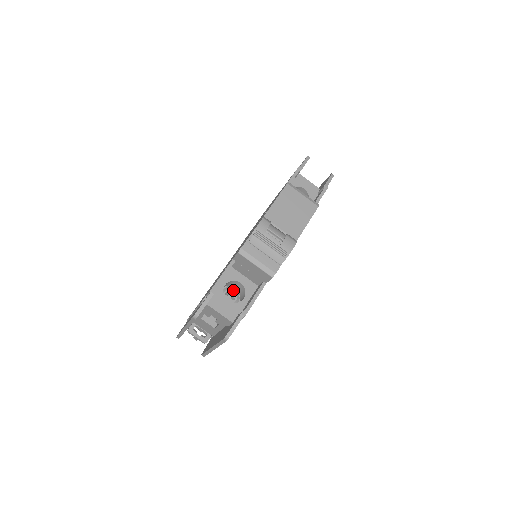
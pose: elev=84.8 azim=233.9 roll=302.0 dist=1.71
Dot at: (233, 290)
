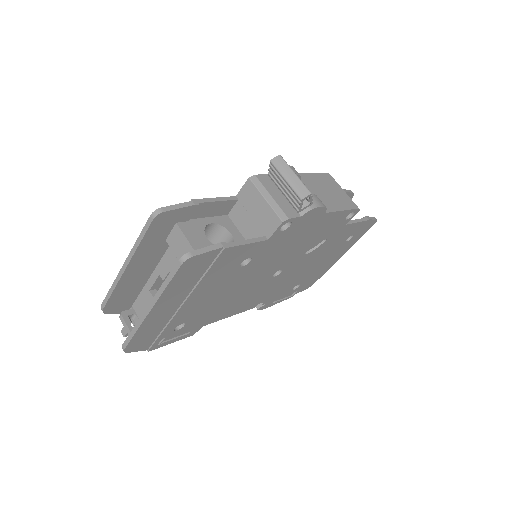
Dot at: occluded
